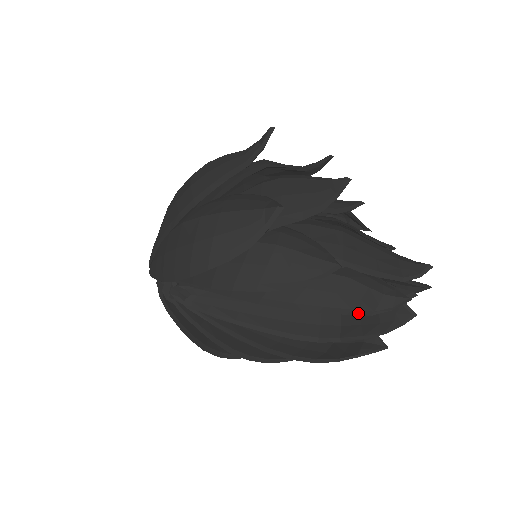
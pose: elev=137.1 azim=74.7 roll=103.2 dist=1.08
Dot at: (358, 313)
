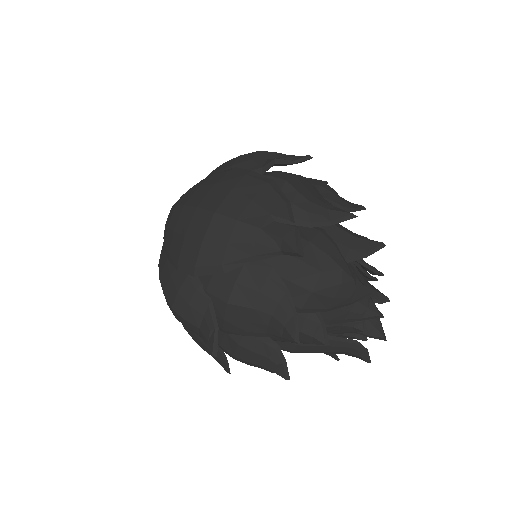
Dot at: occluded
